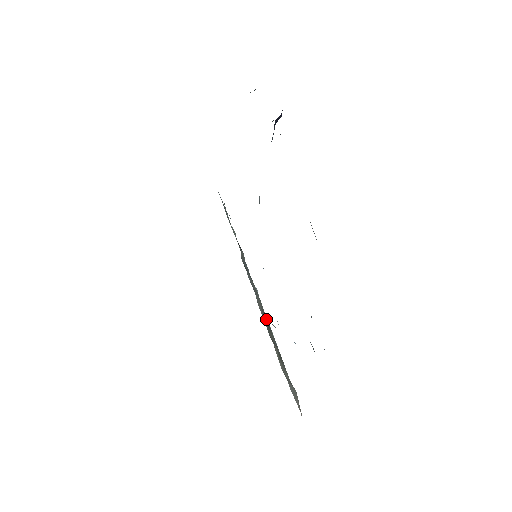
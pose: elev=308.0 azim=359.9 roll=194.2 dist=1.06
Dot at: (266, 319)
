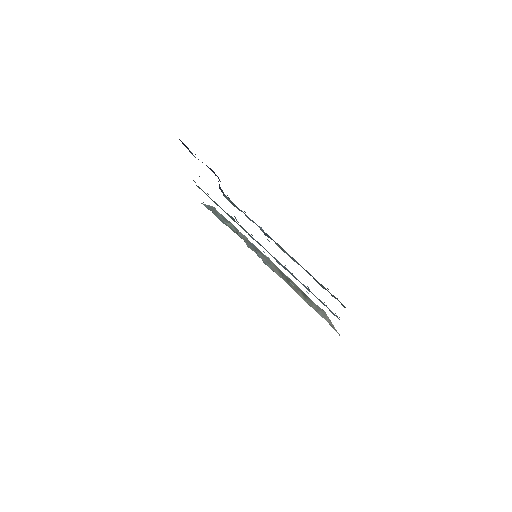
Dot at: (284, 275)
